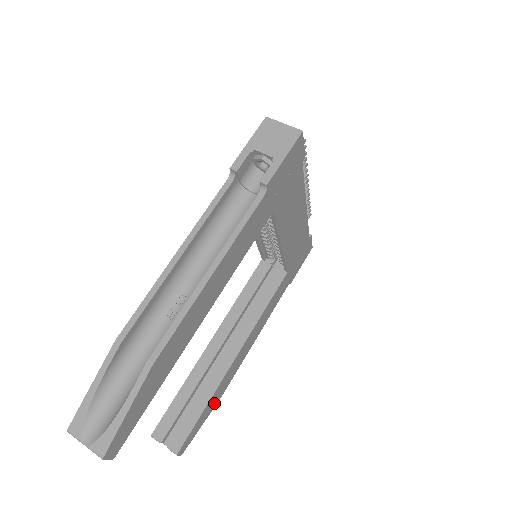
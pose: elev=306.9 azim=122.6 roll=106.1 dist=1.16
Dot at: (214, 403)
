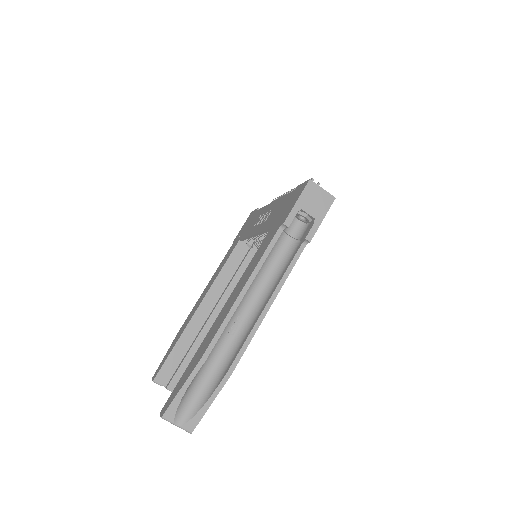
Dot at: occluded
